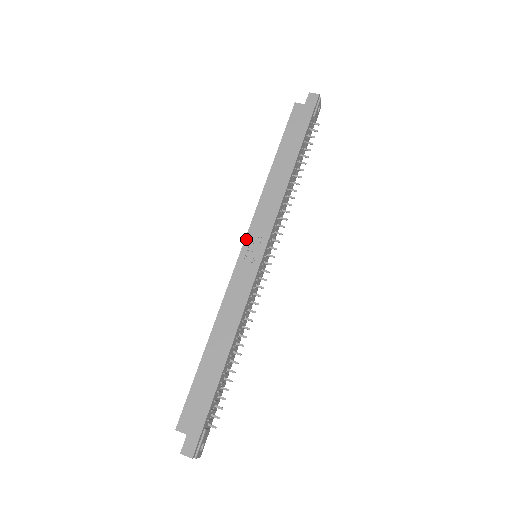
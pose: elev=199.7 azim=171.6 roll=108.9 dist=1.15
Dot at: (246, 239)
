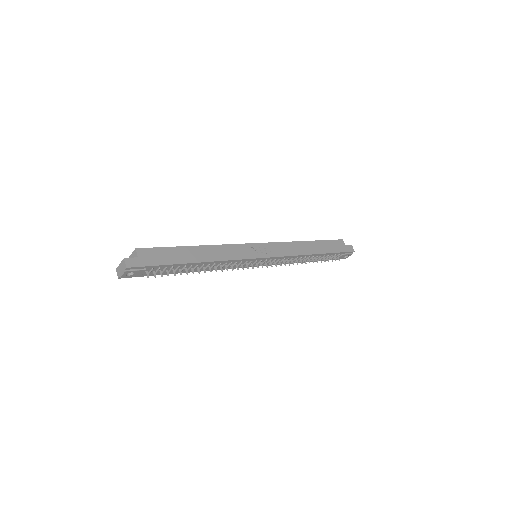
Dot at: (264, 243)
